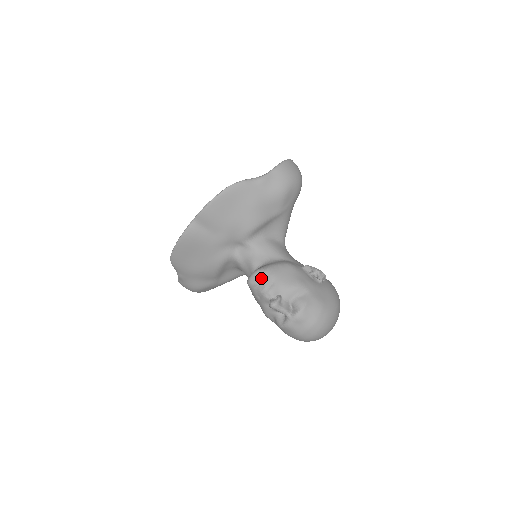
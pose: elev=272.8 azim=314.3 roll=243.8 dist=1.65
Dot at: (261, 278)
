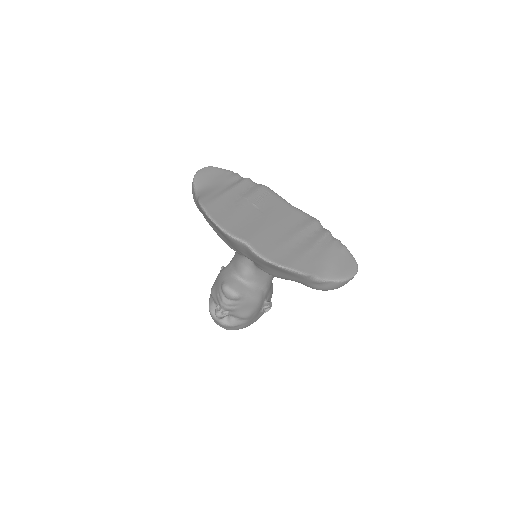
Dot at: (233, 299)
